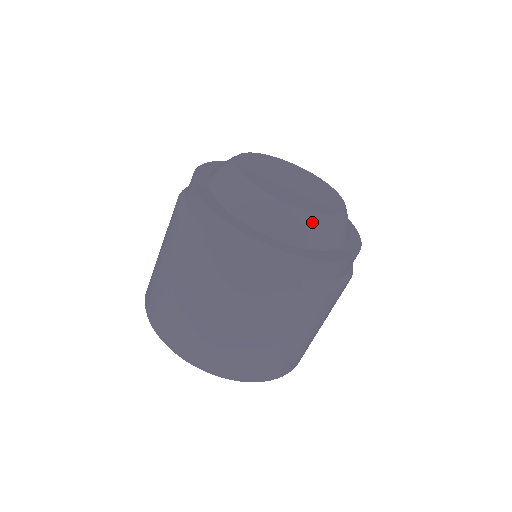
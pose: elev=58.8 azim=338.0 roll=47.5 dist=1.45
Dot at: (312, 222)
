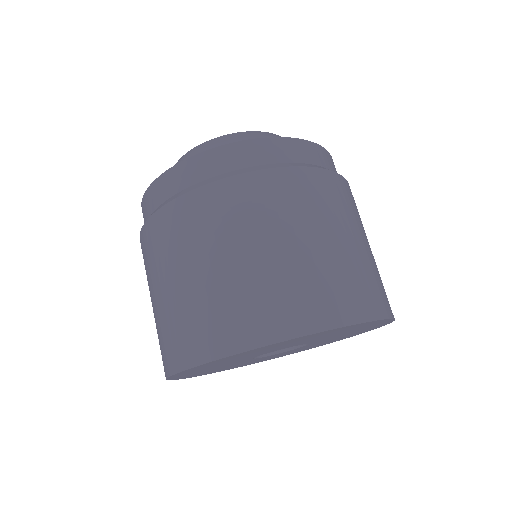
Dot at: (268, 135)
